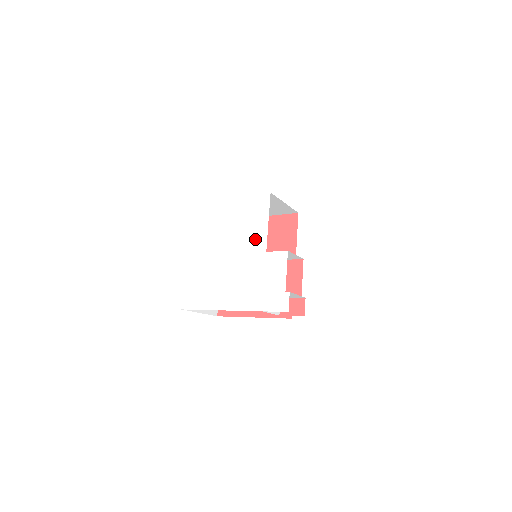
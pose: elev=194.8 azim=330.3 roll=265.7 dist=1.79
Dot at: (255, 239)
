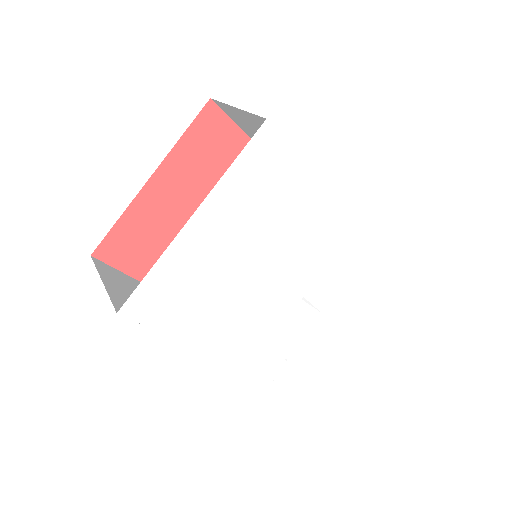
Dot at: (304, 273)
